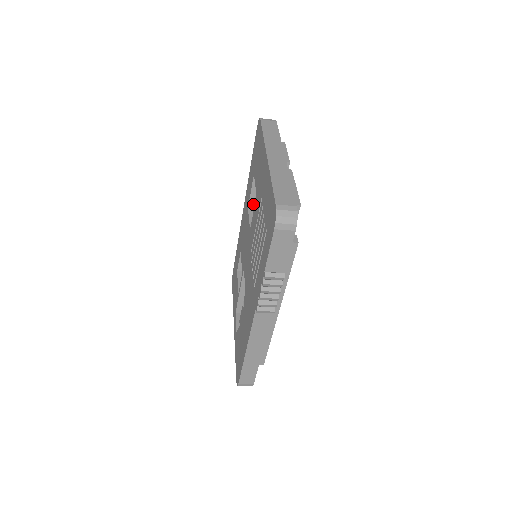
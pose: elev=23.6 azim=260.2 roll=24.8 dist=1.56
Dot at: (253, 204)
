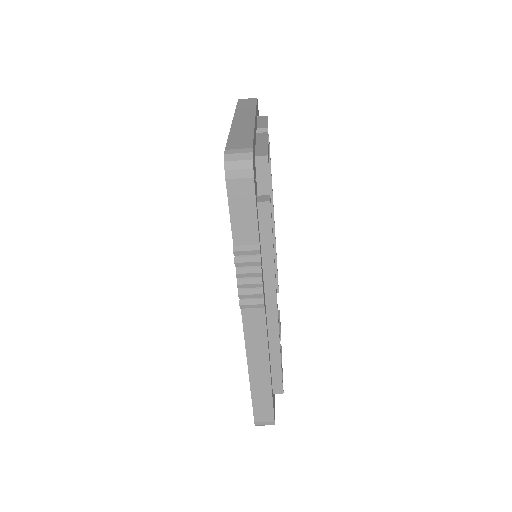
Dot at: occluded
